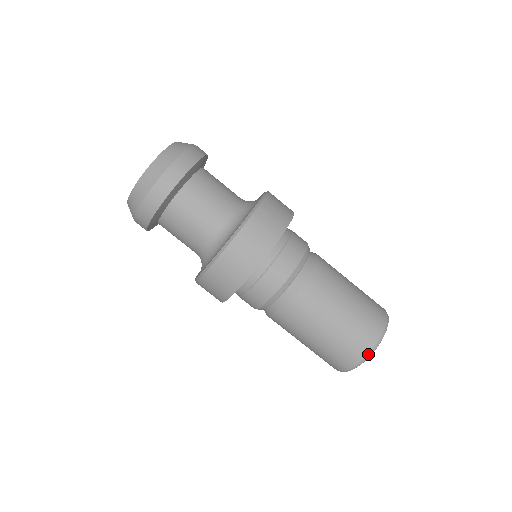
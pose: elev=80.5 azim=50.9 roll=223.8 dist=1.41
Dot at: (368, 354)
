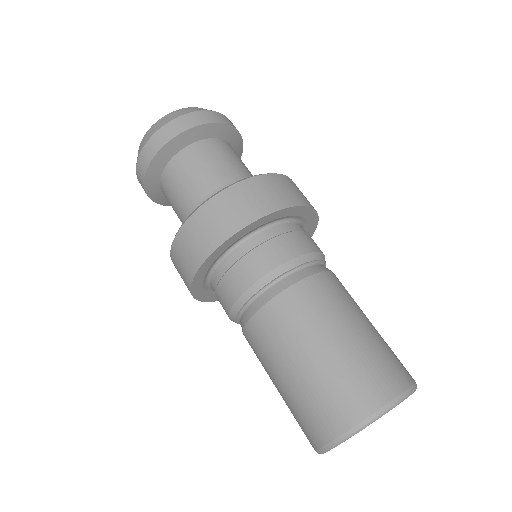
Dot at: (351, 428)
